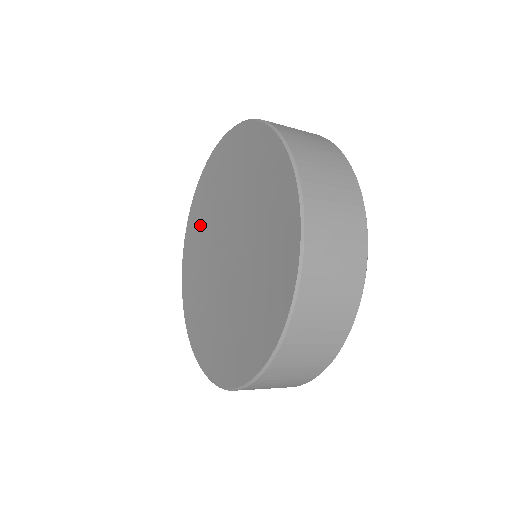
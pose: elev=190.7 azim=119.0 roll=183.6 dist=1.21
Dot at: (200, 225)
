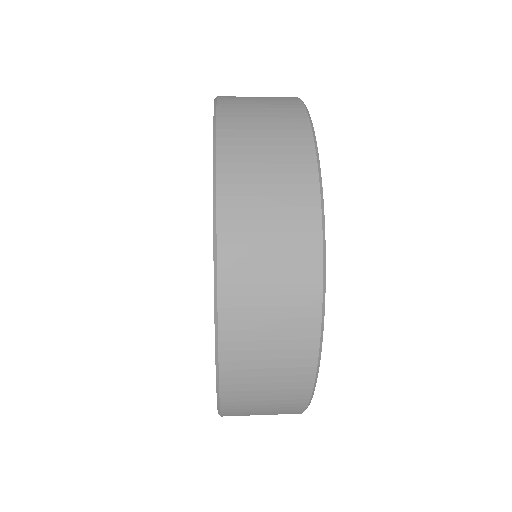
Dot at: occluded
